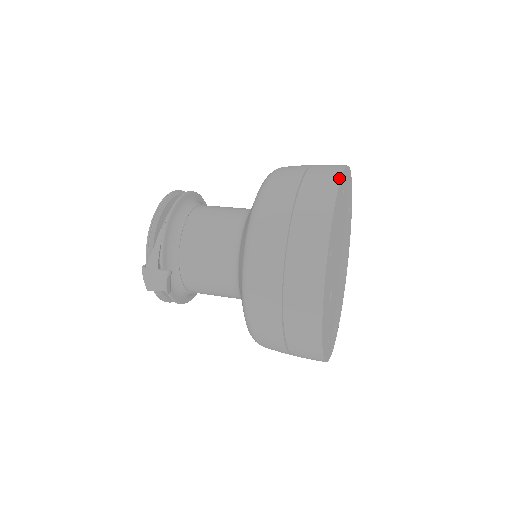
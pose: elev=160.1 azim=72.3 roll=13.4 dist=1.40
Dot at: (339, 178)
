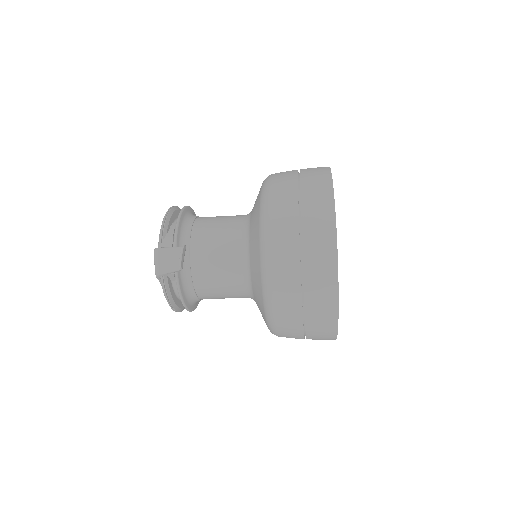
Dot at: occluded
